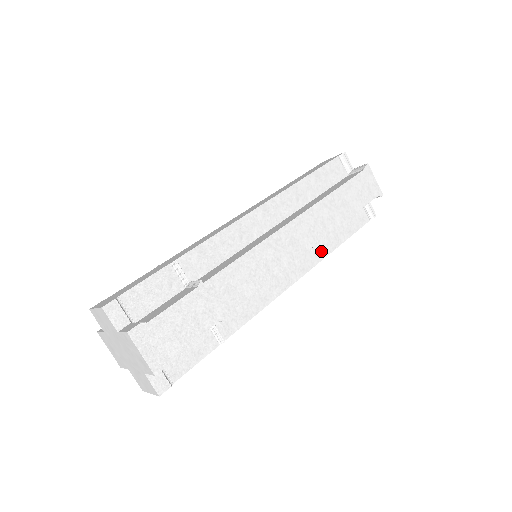
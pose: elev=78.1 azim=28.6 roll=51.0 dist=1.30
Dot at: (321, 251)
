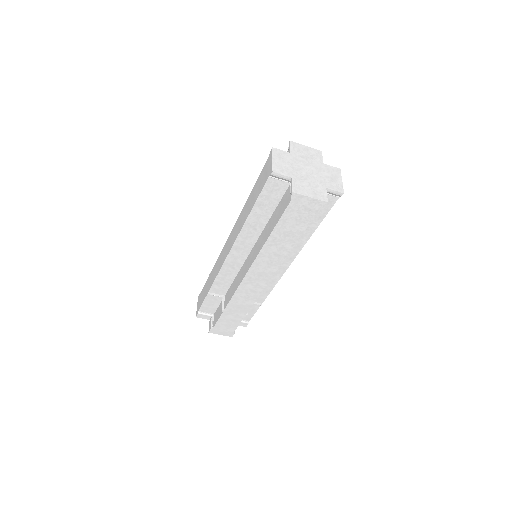
Dot at: (299, 243)
